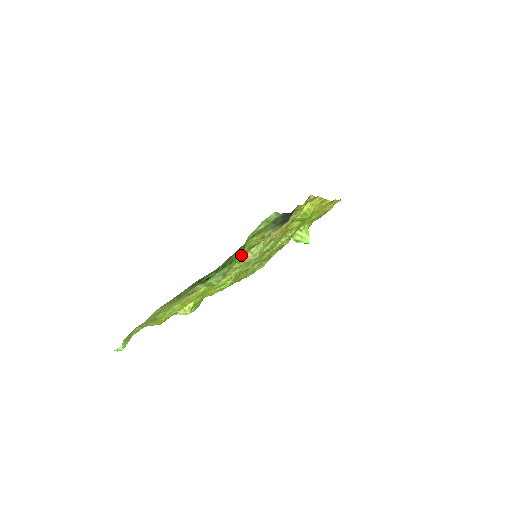
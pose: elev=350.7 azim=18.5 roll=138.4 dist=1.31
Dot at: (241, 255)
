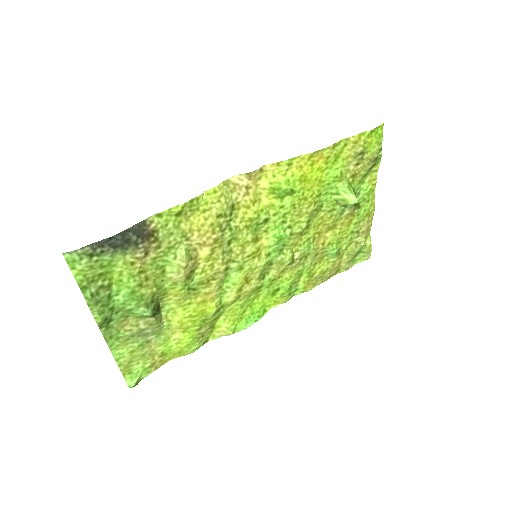
Dot at: (127, 287)
